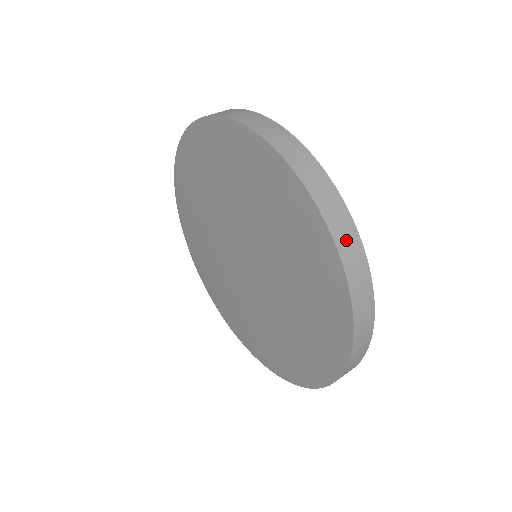
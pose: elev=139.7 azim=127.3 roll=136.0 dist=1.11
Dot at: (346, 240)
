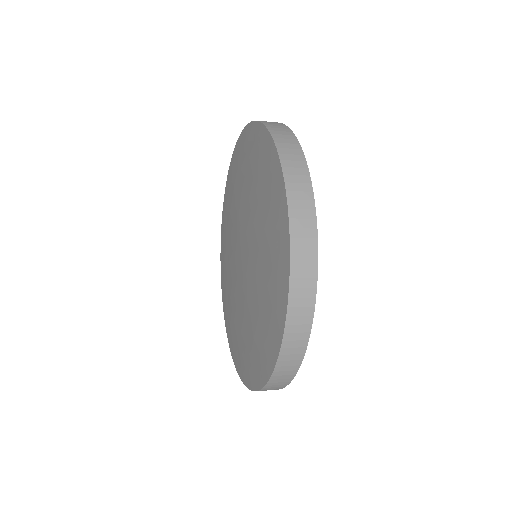
Dot at: (285, 141)
